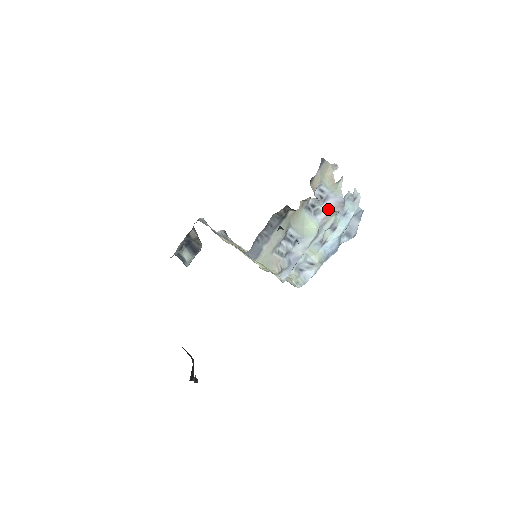
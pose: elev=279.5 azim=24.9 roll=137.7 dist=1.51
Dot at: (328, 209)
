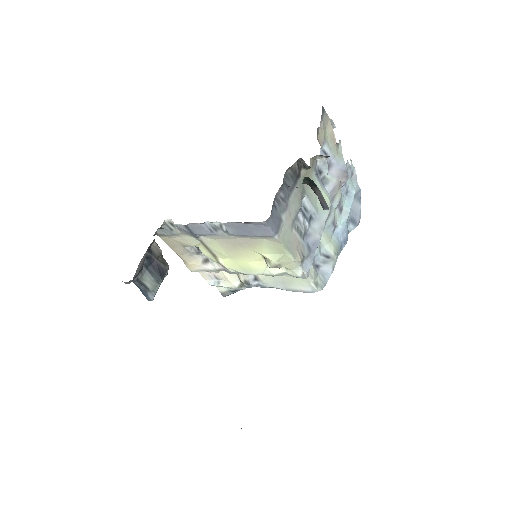
Dot at: (334, 178)
